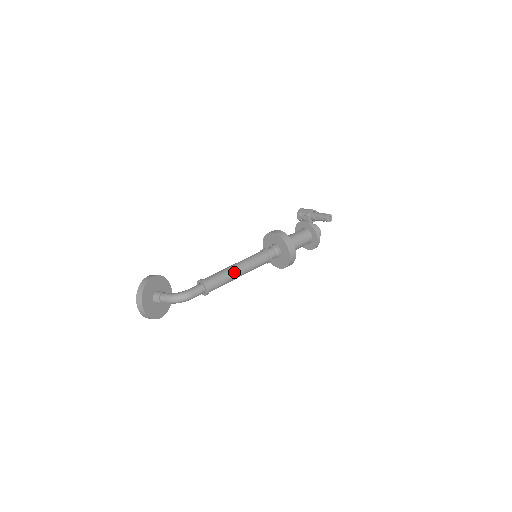
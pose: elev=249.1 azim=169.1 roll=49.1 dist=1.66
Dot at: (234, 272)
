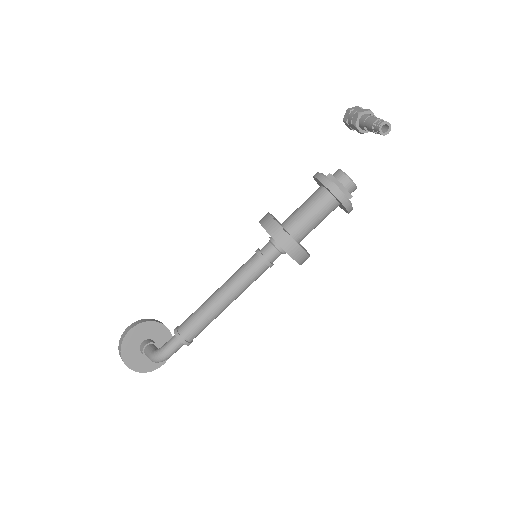
Dot at: (215, 306)
